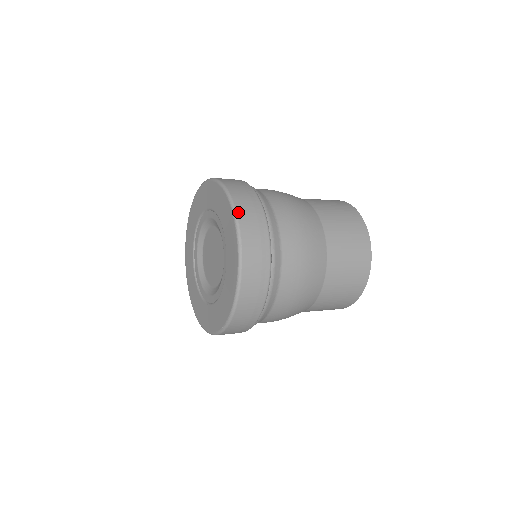
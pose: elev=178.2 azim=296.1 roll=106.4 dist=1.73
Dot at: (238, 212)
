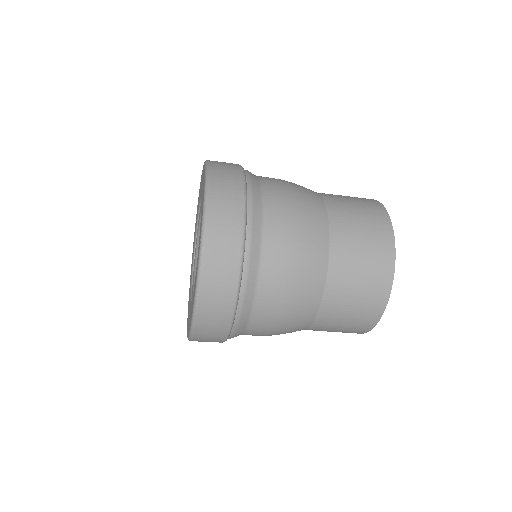
Dot at: (207, 232)
